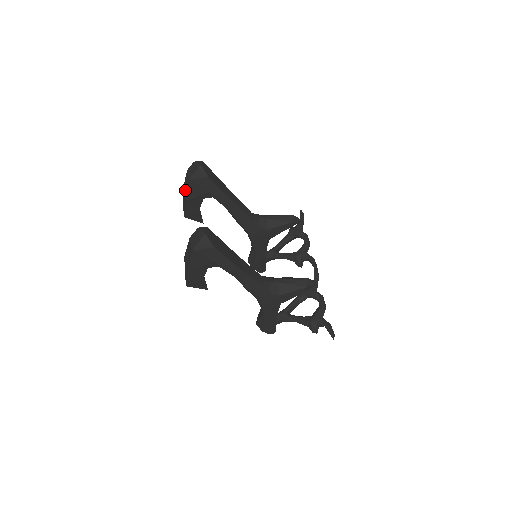
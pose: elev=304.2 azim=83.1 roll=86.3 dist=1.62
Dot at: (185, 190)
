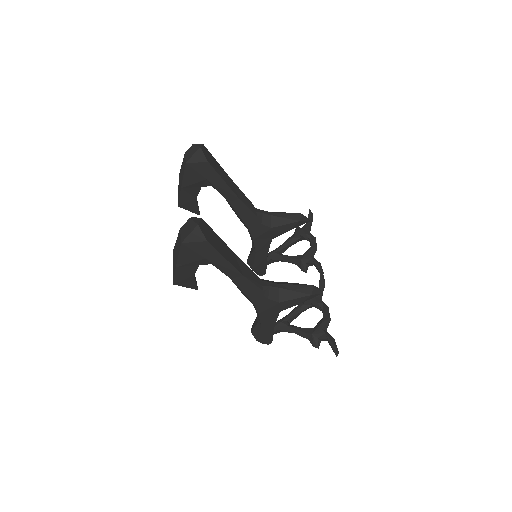
Dot at: (181, 175)
